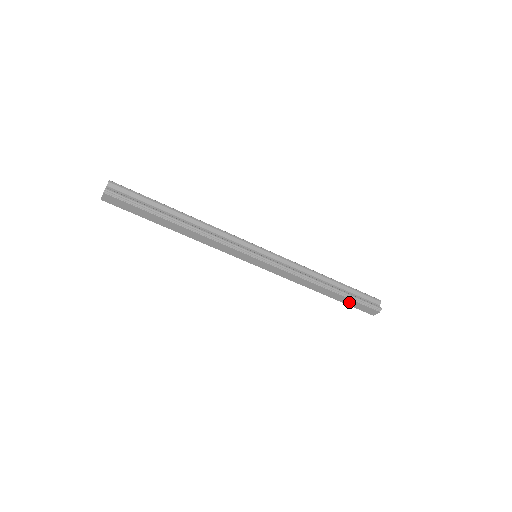
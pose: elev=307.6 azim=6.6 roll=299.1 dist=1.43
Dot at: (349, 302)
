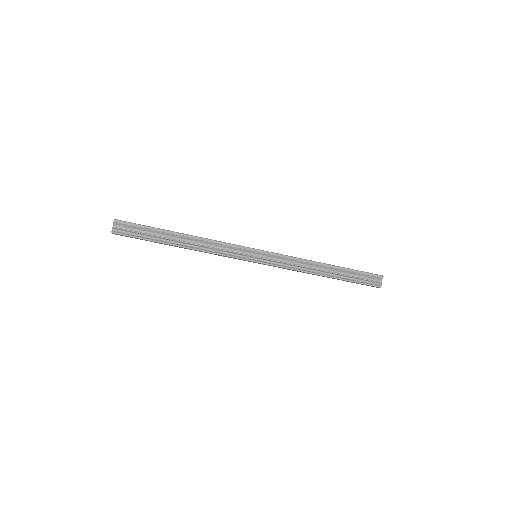
Dot at: (349, 281)
